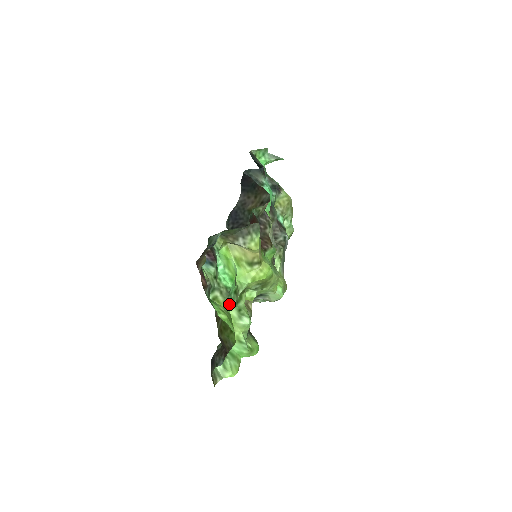
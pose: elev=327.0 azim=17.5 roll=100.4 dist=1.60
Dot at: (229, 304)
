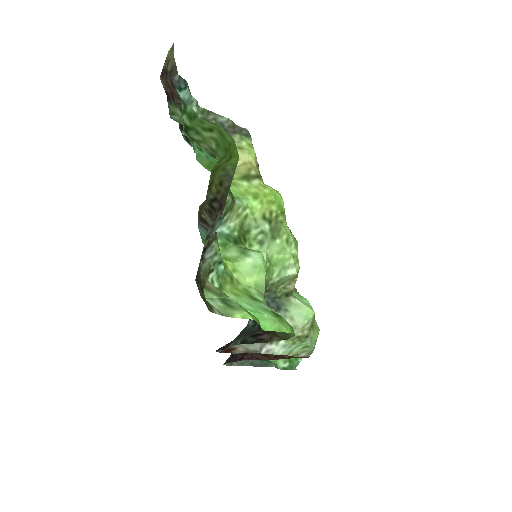
Dot at: occluded
